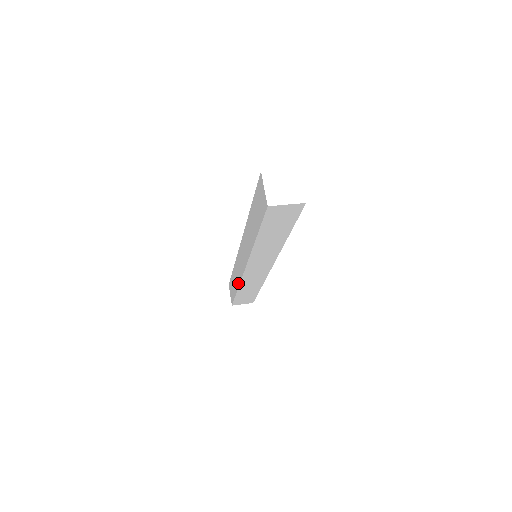
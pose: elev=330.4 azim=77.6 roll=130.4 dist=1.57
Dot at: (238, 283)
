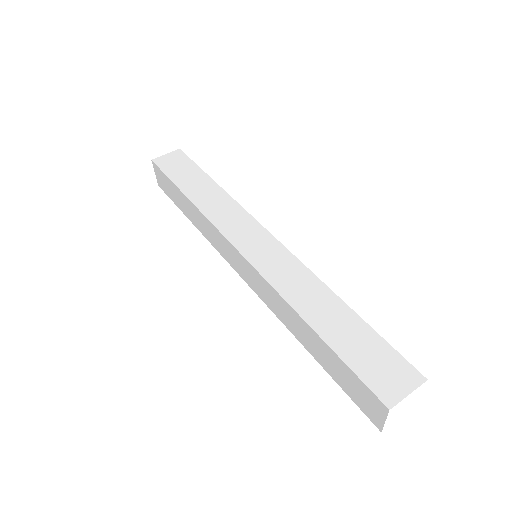
Dot at: (204, 235)
